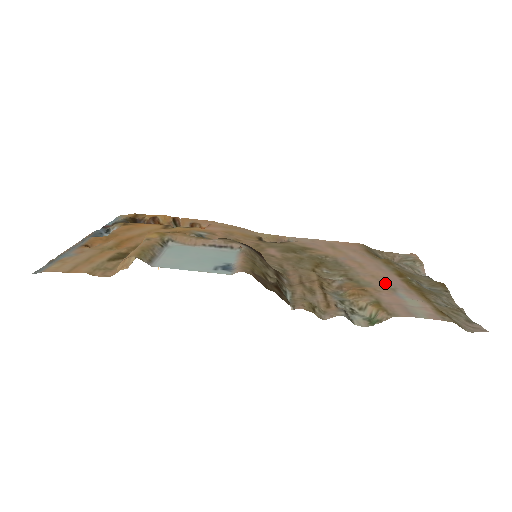
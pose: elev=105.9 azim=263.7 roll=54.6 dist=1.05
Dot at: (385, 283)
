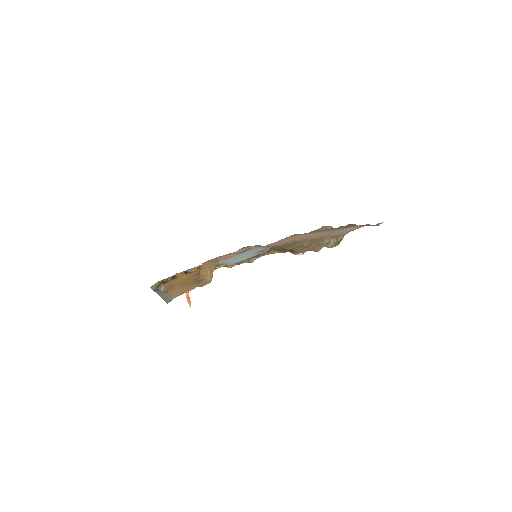
Dot at: (327, 233)
